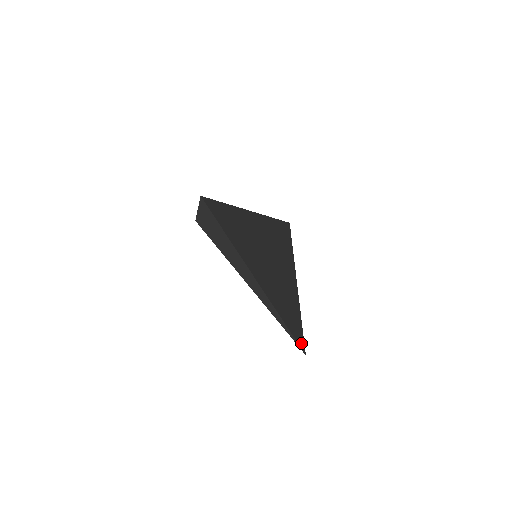
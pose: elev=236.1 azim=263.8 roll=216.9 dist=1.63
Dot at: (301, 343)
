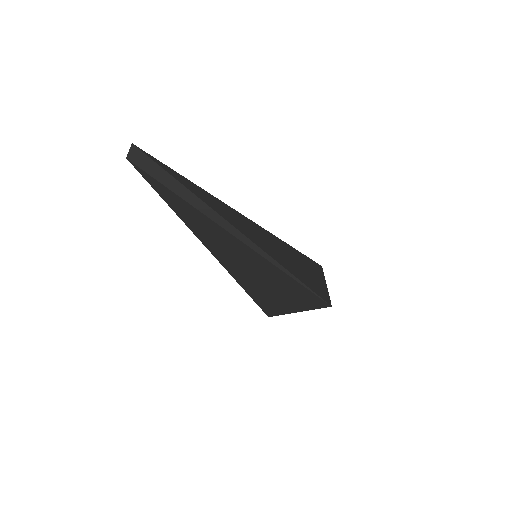
Dot at: (321, 296)
